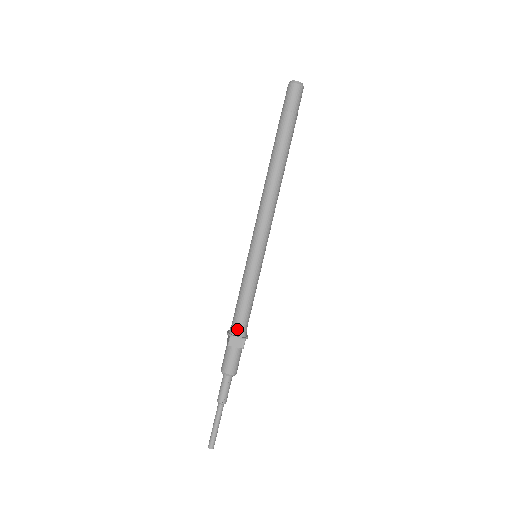
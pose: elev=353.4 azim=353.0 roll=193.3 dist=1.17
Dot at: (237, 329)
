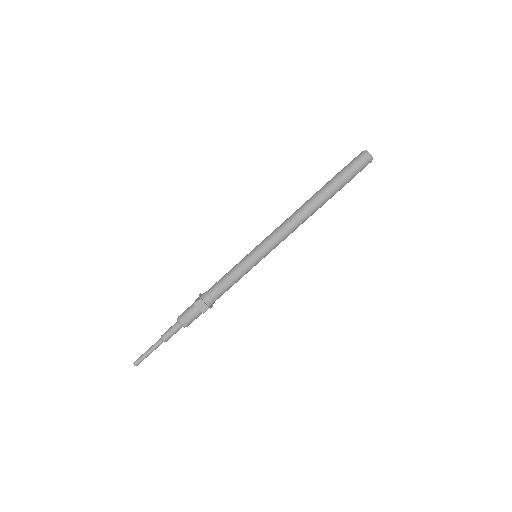
Dot at: (208, 297)
